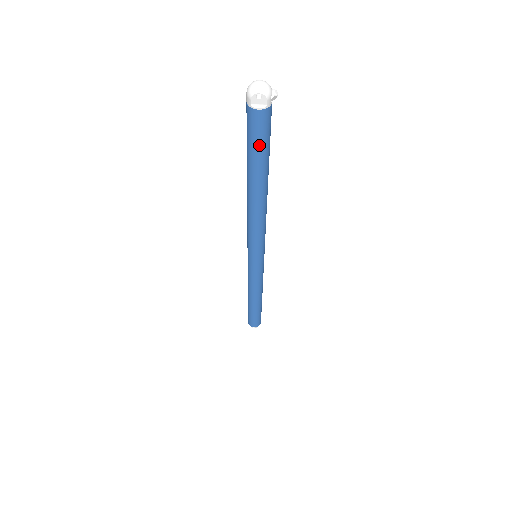
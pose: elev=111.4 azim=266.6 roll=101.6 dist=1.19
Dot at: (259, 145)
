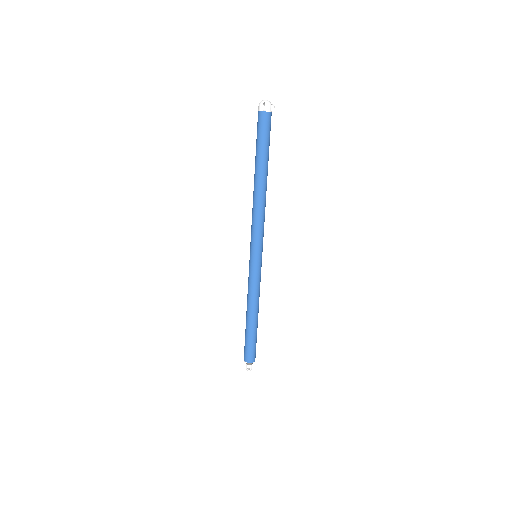
Dot at: (263, 137)
